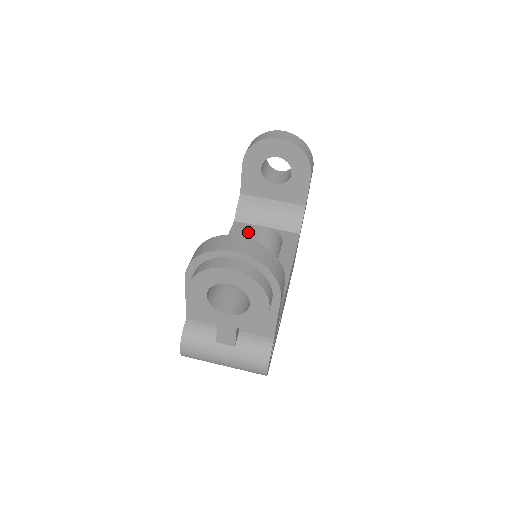
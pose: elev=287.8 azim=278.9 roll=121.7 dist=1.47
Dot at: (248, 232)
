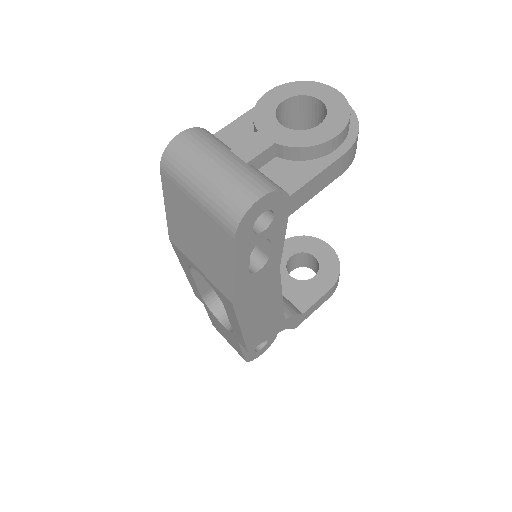
Dot at: occluded
